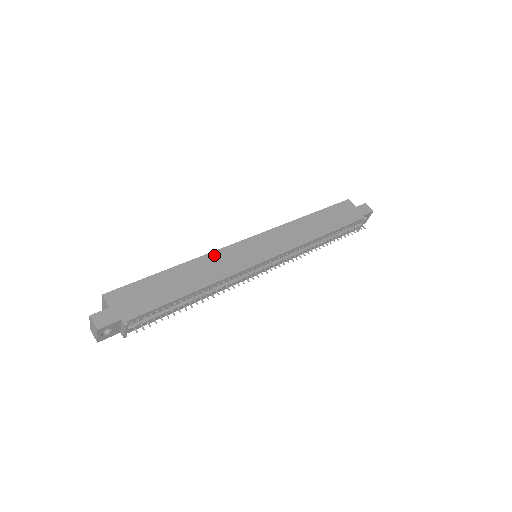
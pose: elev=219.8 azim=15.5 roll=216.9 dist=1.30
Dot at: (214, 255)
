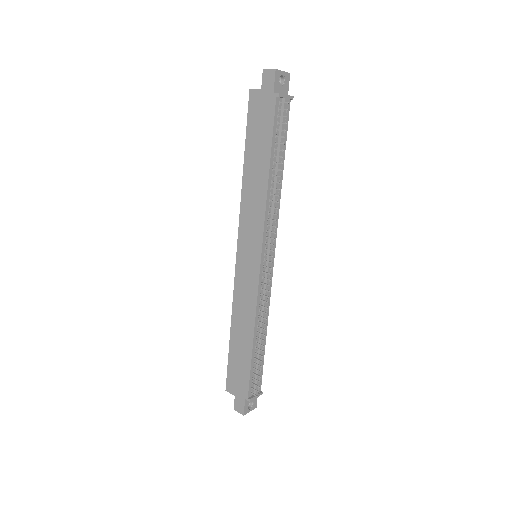
Dot at: (236, 297)
